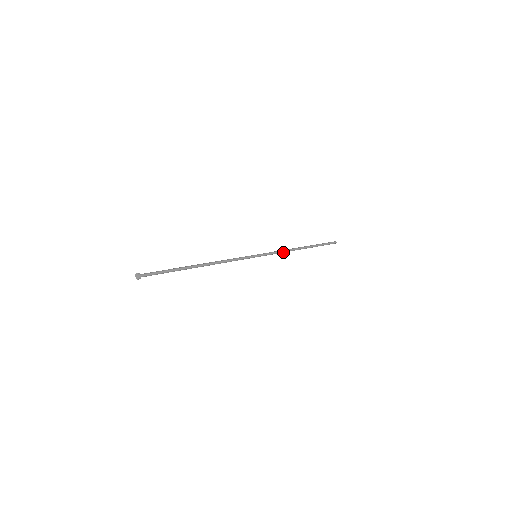
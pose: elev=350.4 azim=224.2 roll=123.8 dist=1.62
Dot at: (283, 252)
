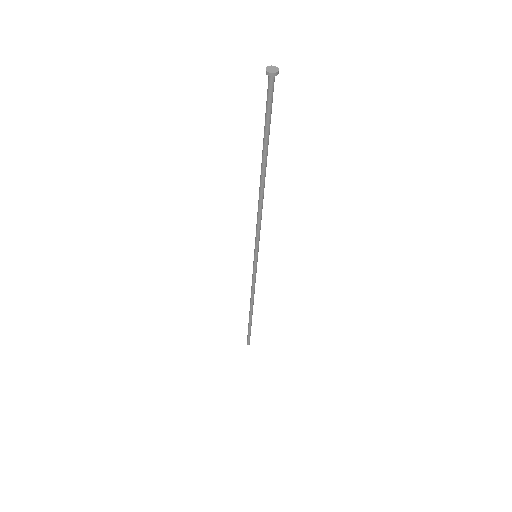
Dot at: (254, 288)
